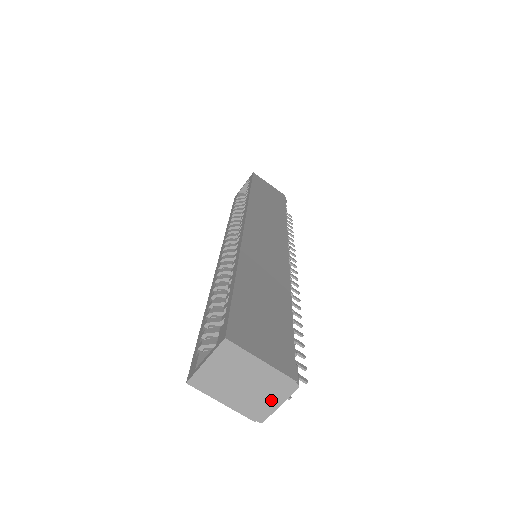
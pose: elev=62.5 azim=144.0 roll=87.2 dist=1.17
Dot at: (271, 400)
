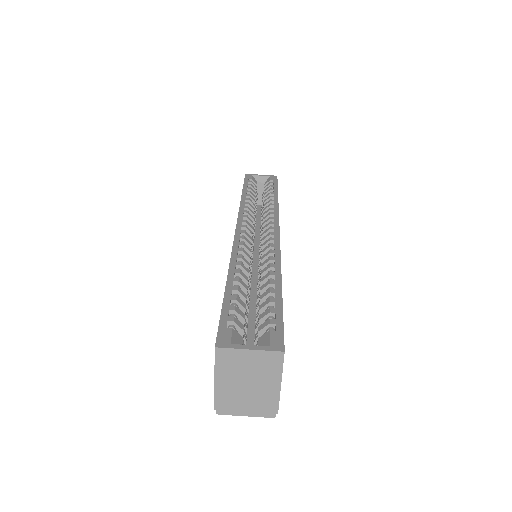
Dot at: (246, 408)
